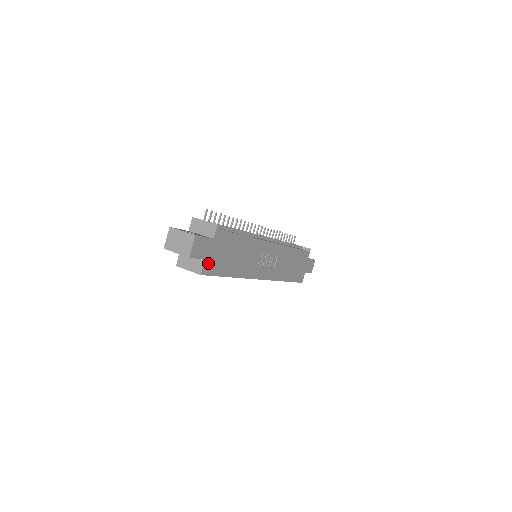
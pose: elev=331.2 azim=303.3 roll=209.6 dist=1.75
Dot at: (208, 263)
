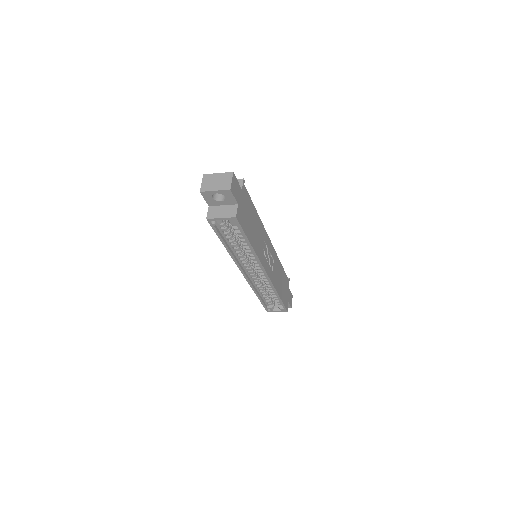
Dot at: (239, 211)
